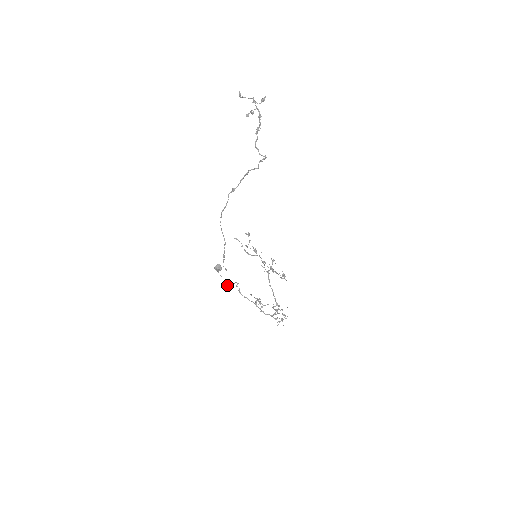
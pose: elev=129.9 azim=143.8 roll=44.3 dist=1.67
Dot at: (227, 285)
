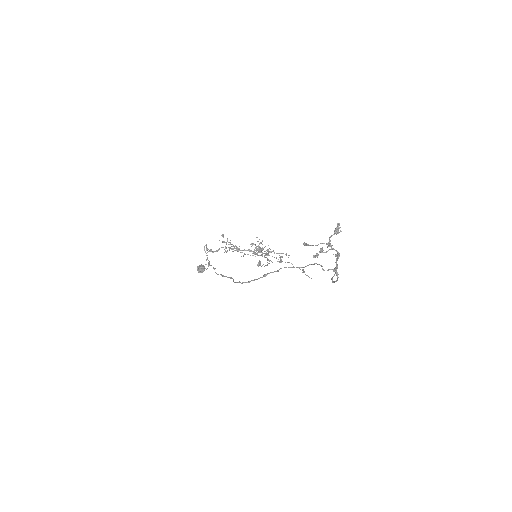
Dot at: (208, 265)
